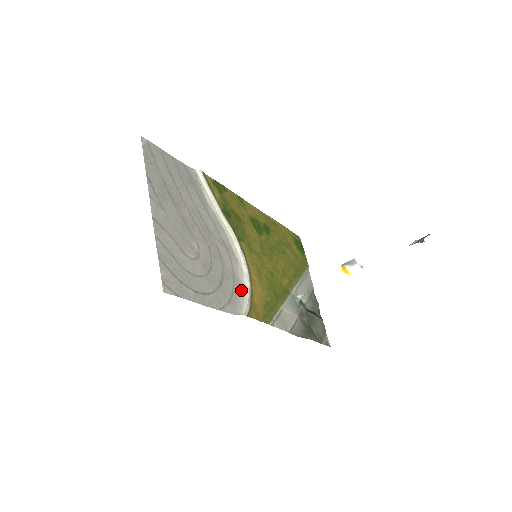
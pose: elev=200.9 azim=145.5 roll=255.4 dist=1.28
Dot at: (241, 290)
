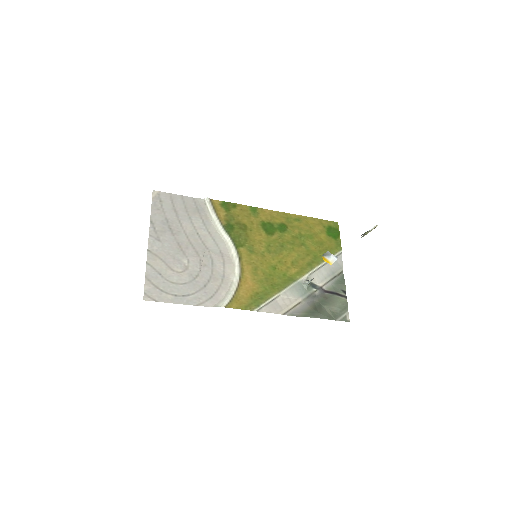
Dot at: (228, 287)
